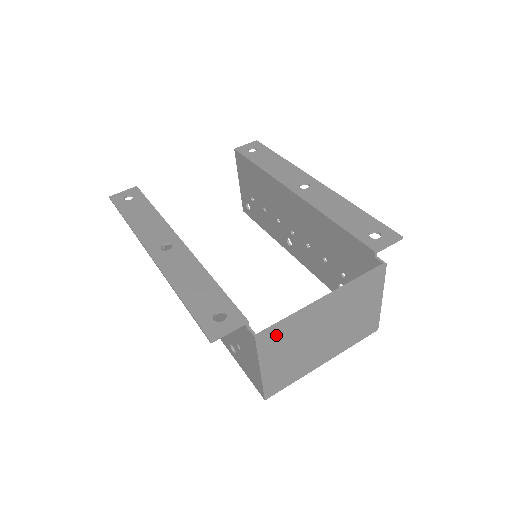
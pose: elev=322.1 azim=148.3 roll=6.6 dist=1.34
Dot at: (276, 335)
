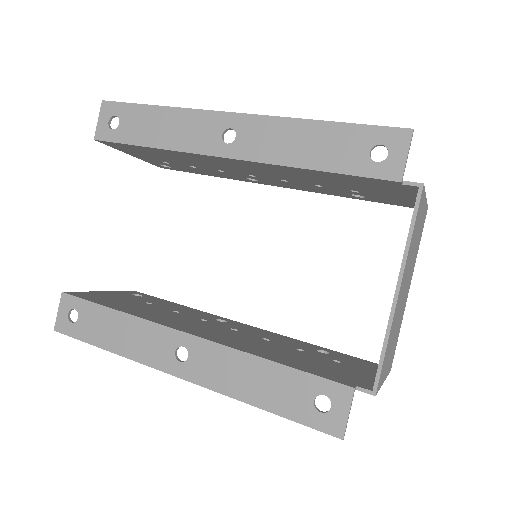
Dot at: (384, 364)
